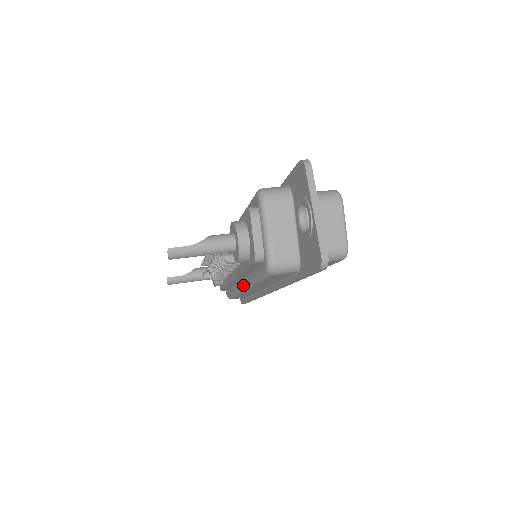
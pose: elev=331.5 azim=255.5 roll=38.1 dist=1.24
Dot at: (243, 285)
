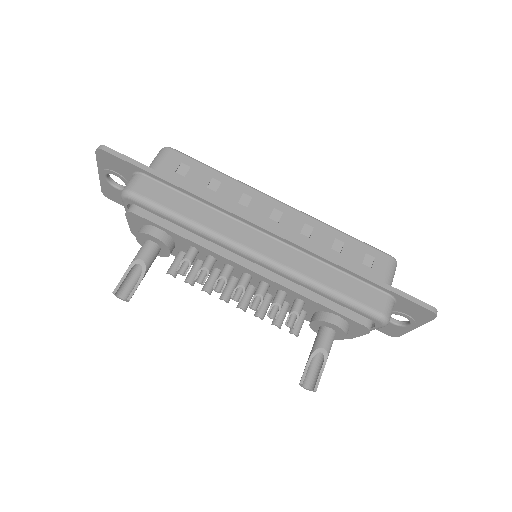
Dot at: occluded
